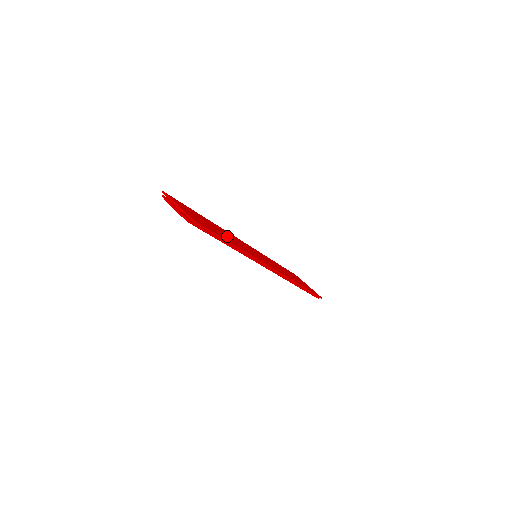
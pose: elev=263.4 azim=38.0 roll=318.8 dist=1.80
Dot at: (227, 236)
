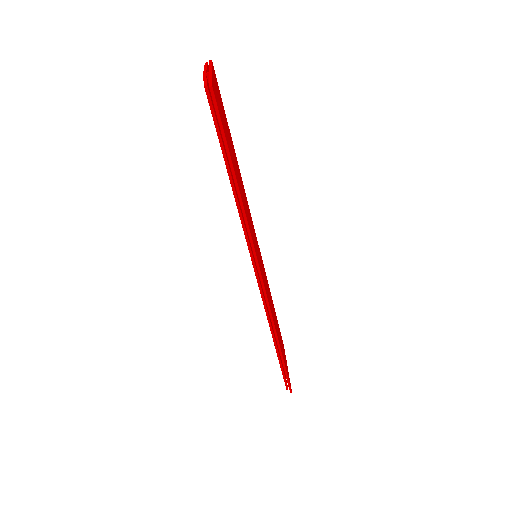
Dot at: occluded
